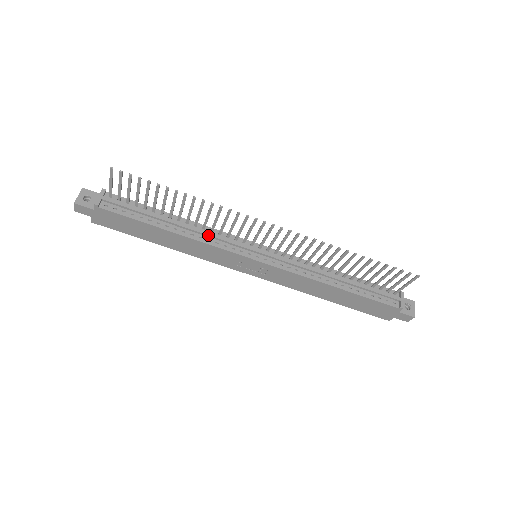
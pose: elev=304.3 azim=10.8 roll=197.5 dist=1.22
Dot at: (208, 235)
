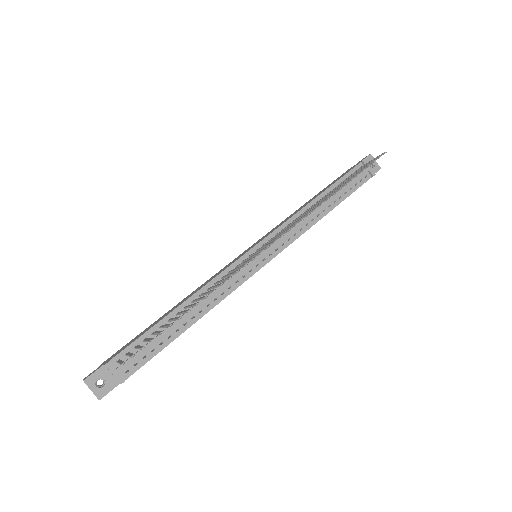
Dot at: (219, 291)
